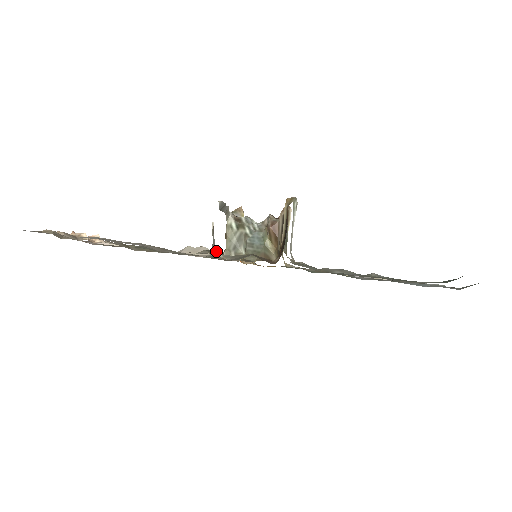
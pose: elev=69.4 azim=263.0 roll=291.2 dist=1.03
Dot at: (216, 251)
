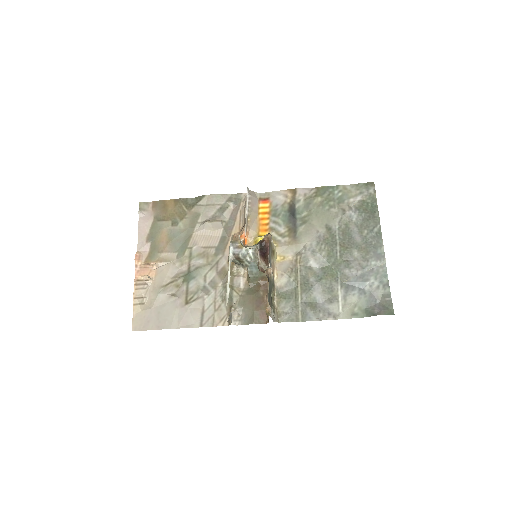
Dot at: (233, 315)
